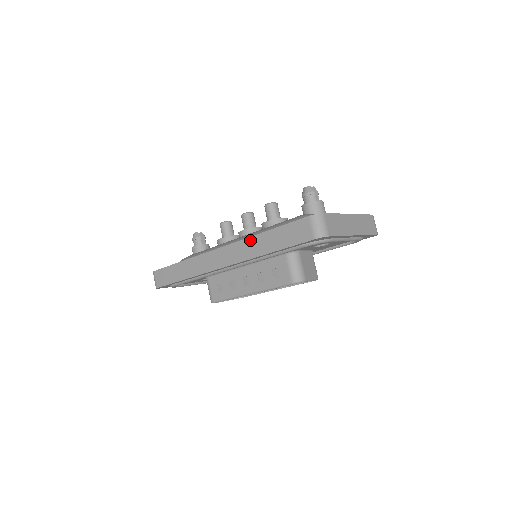
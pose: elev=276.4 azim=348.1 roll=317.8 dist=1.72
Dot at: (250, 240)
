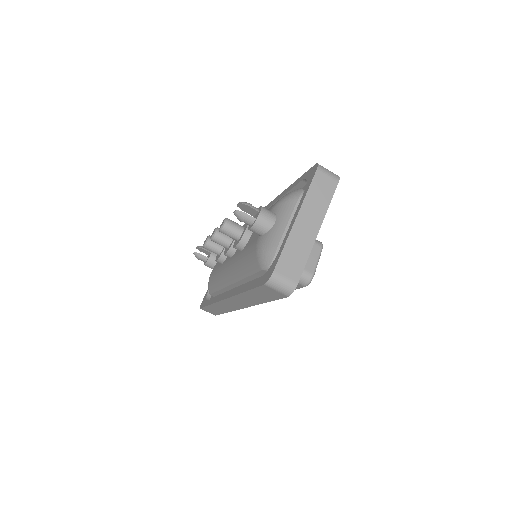
Dot at: (240, 296)
